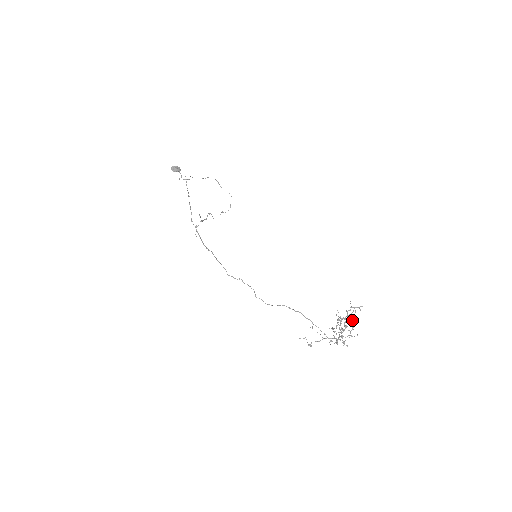
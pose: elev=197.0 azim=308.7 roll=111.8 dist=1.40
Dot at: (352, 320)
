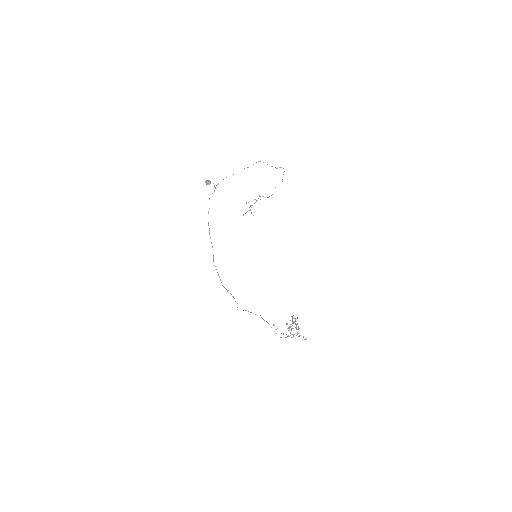
Dot at: (296, 326)
